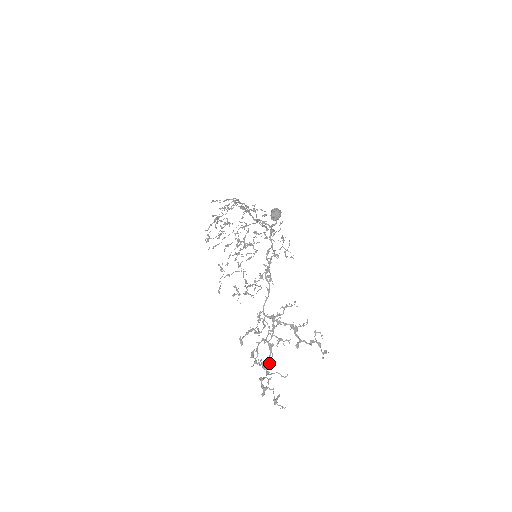
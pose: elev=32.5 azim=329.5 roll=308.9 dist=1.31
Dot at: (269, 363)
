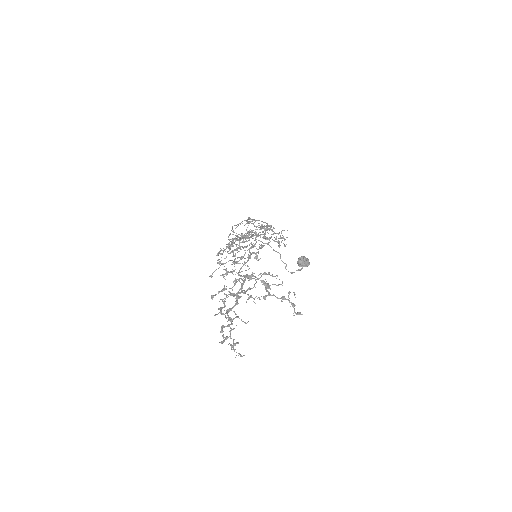
Dot at: (233, 311)
